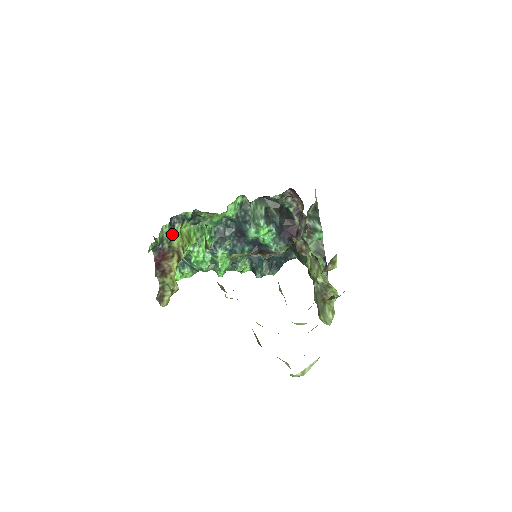
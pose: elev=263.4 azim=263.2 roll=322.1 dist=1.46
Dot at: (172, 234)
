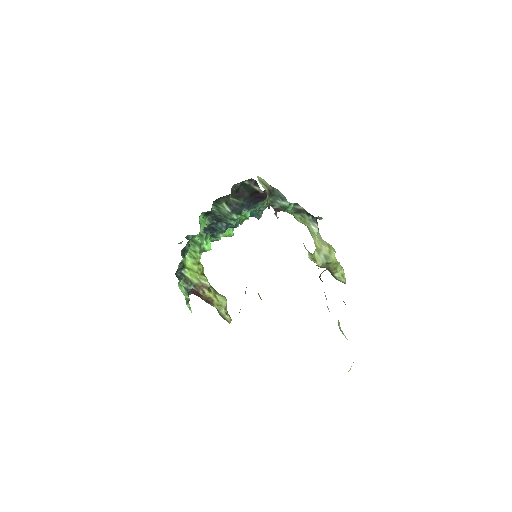
Dot at: (186, 278)
